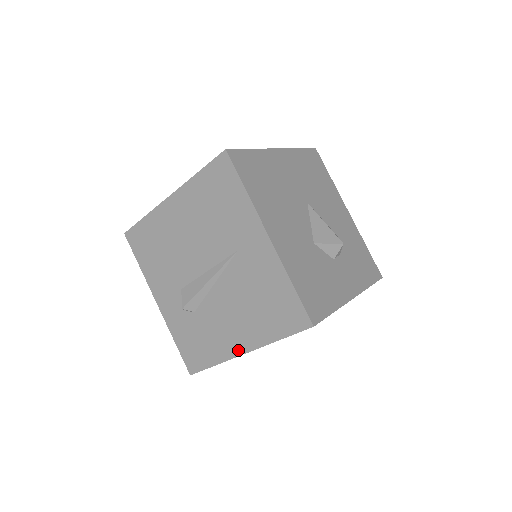
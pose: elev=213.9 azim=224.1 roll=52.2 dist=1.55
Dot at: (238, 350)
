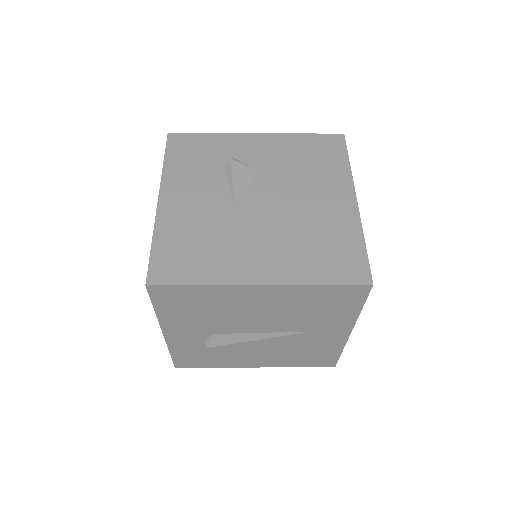
Dot at: (251, 366)
